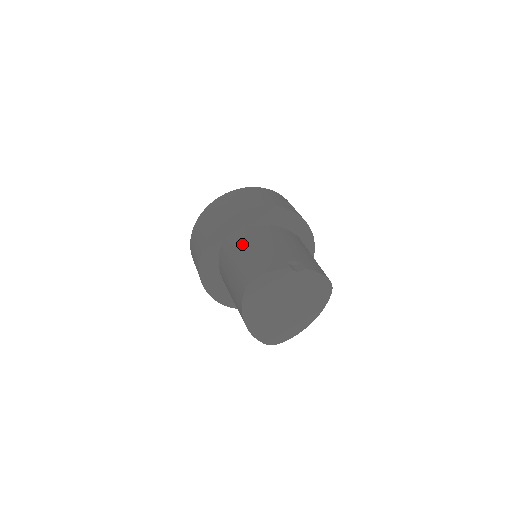
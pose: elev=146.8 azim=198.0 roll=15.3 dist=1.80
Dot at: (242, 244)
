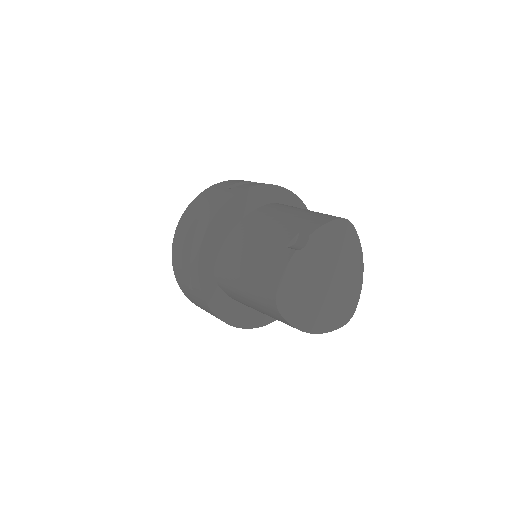
Dot at: (233, 270)
